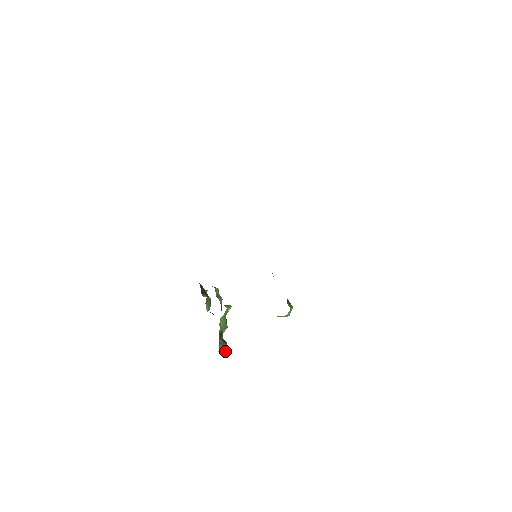
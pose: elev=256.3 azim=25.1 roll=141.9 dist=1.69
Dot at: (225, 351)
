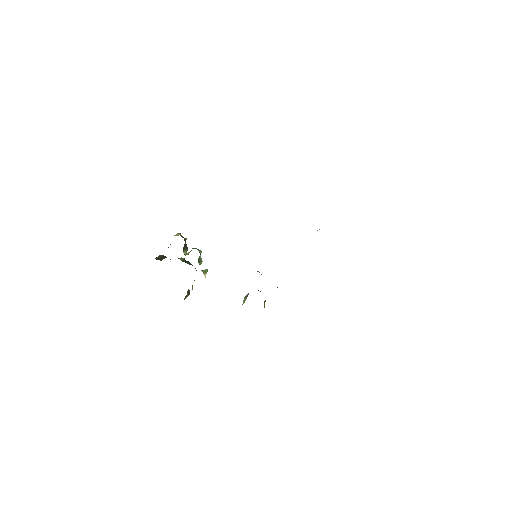
Dot at: occluded
